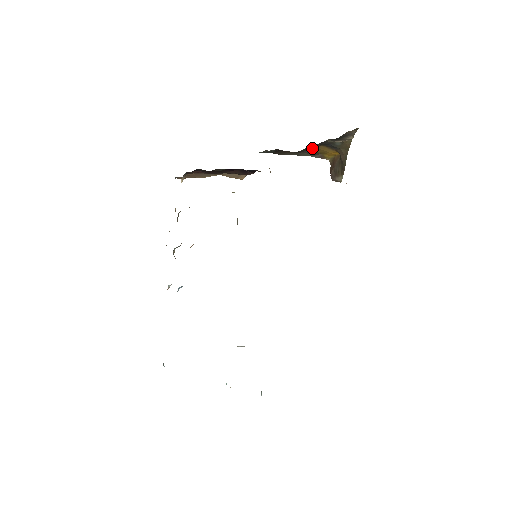
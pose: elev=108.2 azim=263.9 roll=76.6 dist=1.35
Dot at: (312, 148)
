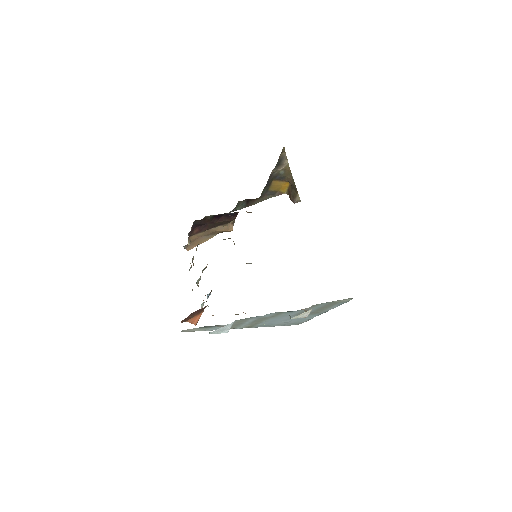
Dot at: (269, 187)
